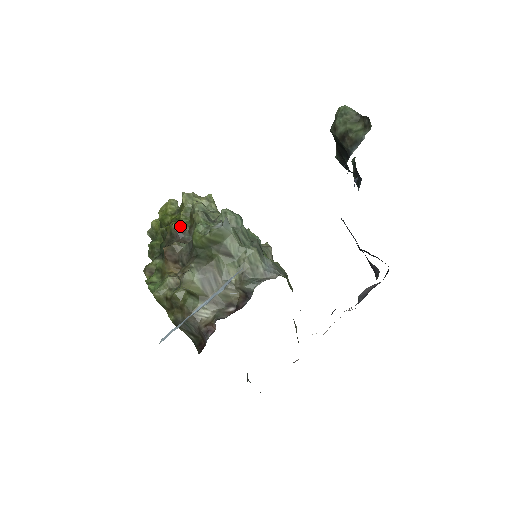
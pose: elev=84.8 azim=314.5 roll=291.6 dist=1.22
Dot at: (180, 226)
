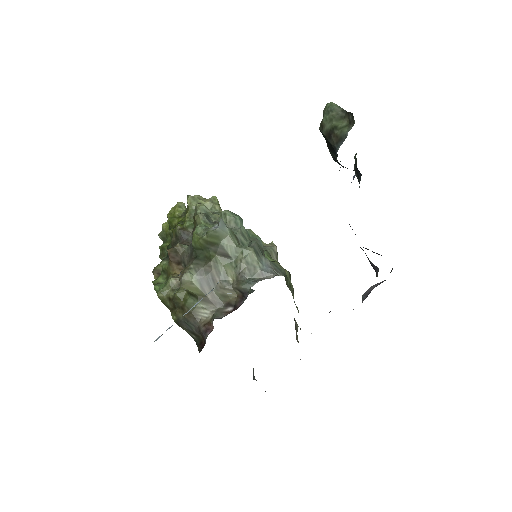
Dot at: (184, 228)
